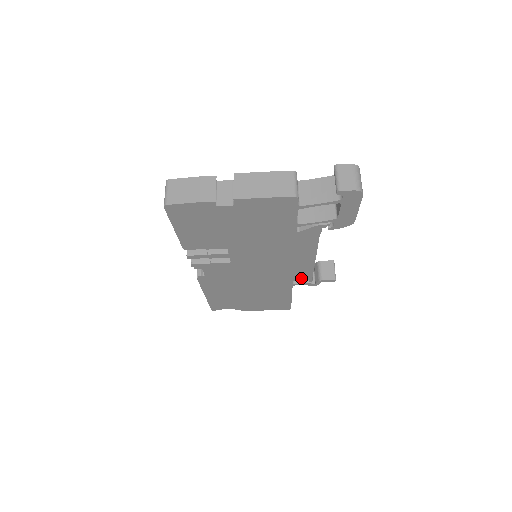
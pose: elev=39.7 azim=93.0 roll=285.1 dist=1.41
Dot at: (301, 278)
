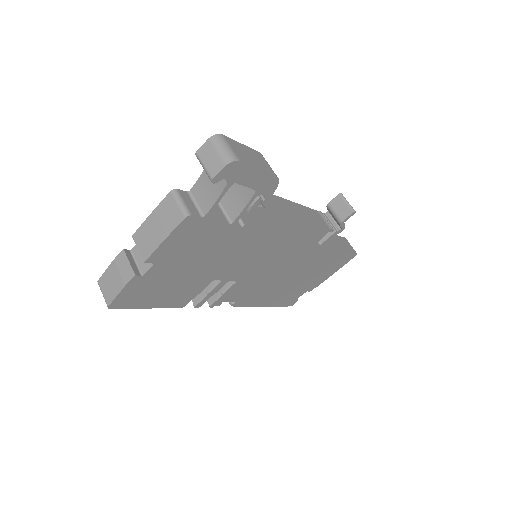
Dot at: (319, 237)
